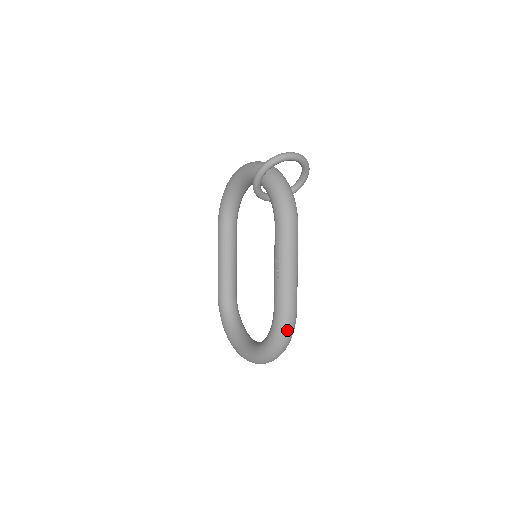
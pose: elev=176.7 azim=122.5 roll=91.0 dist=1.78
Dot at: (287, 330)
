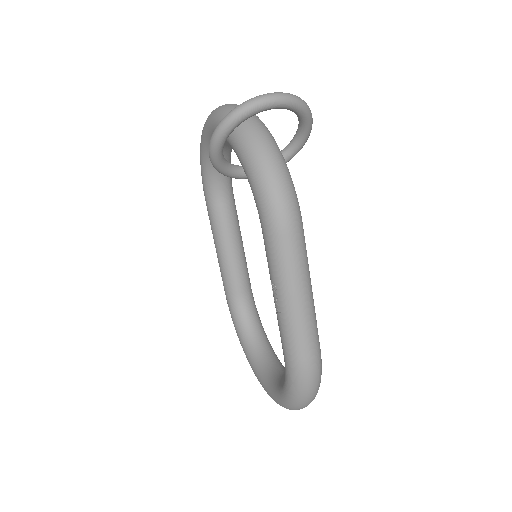
Dot at: (307, 385)
